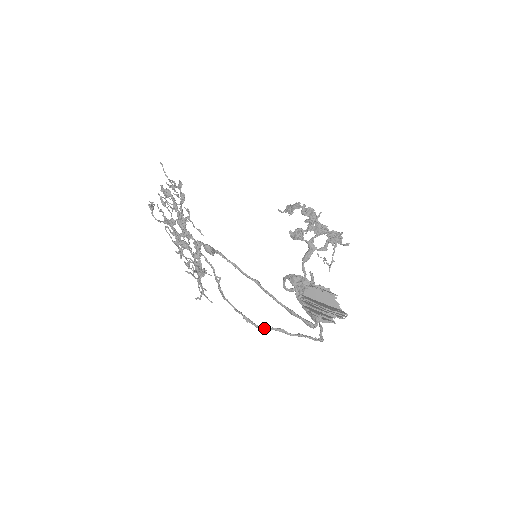
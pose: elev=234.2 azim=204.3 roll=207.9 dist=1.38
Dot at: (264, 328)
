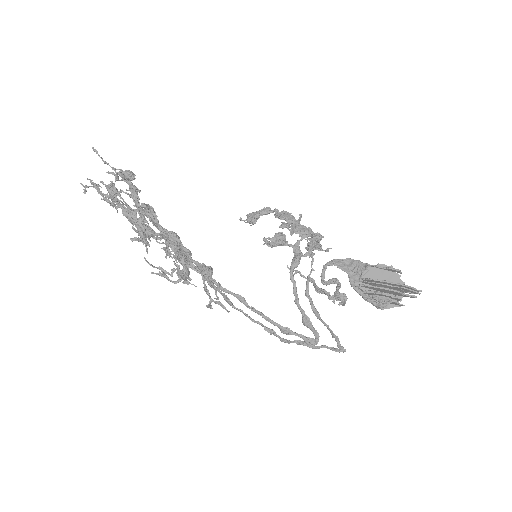
Dot at: (287, 341)
